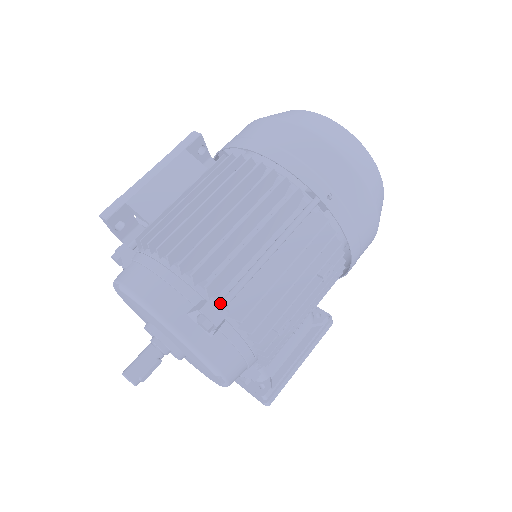
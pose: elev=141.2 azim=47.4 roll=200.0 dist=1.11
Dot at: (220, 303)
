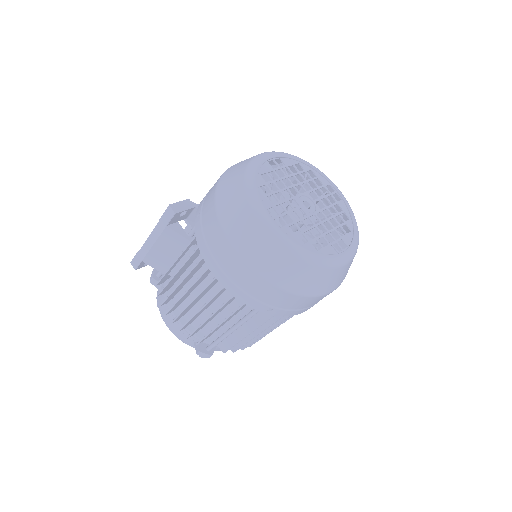
Dot at: (208, 348)
